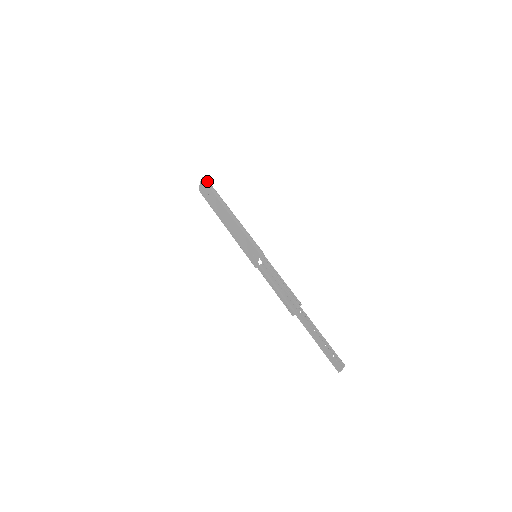
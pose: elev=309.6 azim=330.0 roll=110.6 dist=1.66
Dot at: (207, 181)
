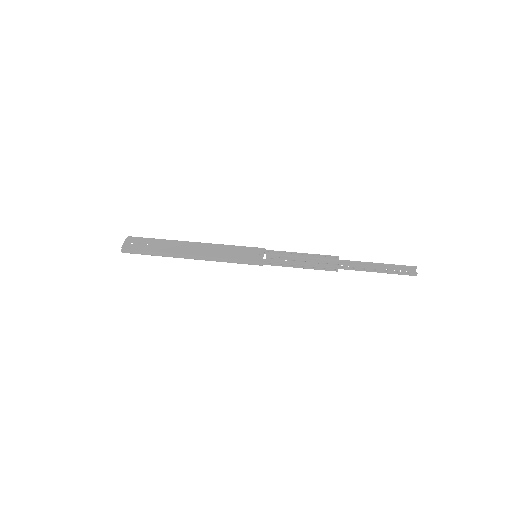
Dot at: (138, 237)
